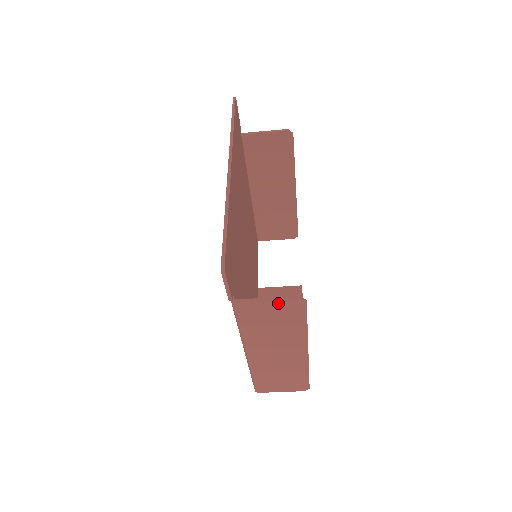
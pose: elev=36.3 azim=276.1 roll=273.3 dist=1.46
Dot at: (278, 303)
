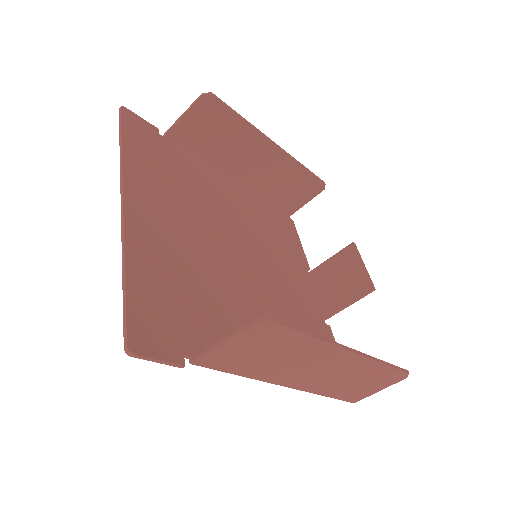
Dot at: (239, 339)
